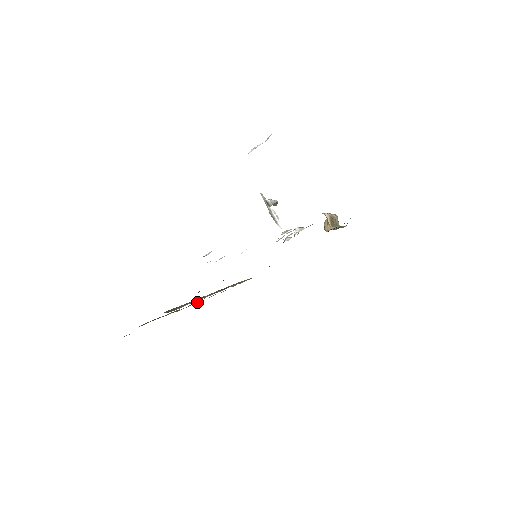
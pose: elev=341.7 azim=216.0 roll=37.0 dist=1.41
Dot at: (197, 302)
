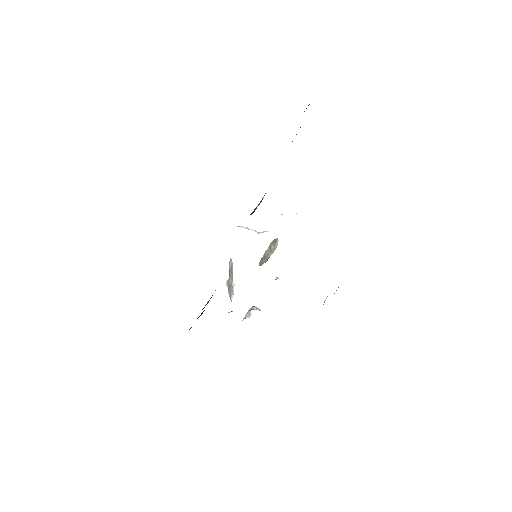
Dot at: occluded
